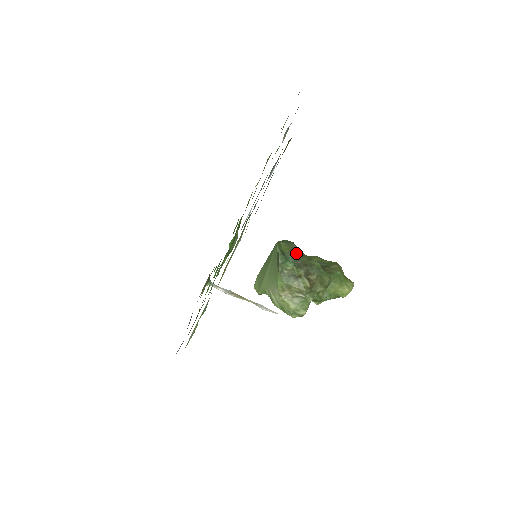
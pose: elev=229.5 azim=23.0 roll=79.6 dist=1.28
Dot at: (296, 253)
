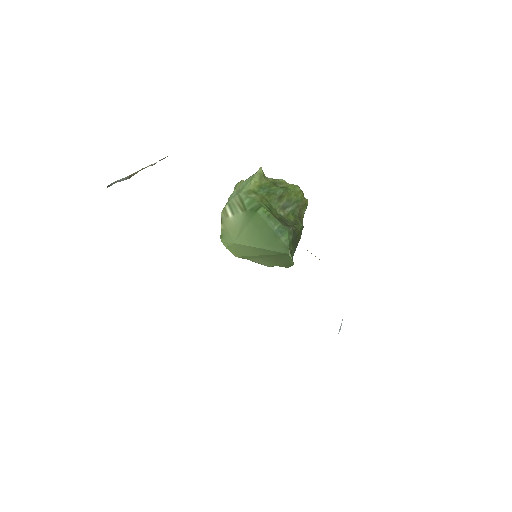
Dot at: (295, 241)
